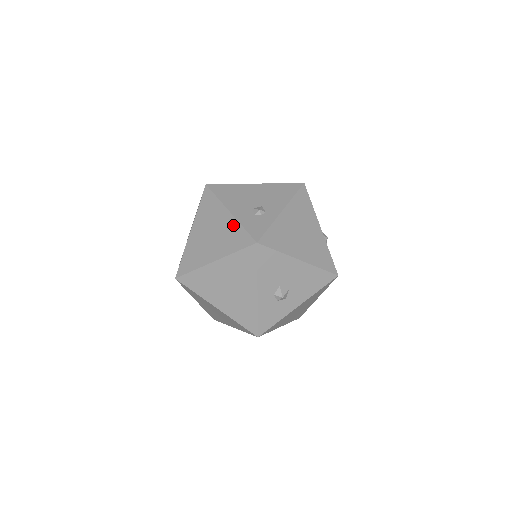
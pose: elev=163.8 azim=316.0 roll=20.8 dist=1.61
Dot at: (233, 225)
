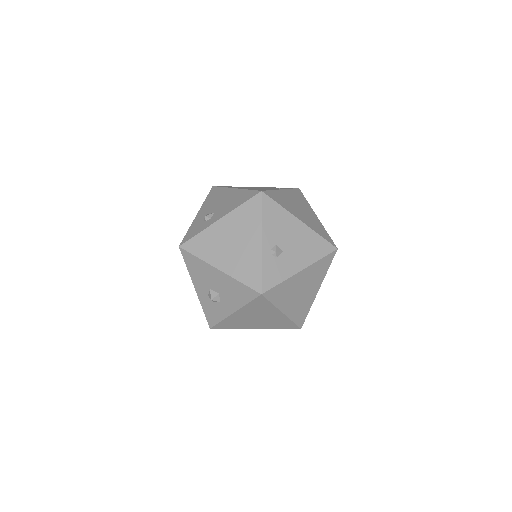
Dot at: occluded
